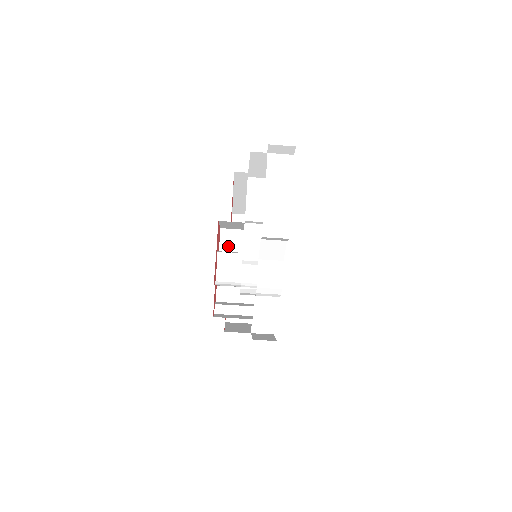
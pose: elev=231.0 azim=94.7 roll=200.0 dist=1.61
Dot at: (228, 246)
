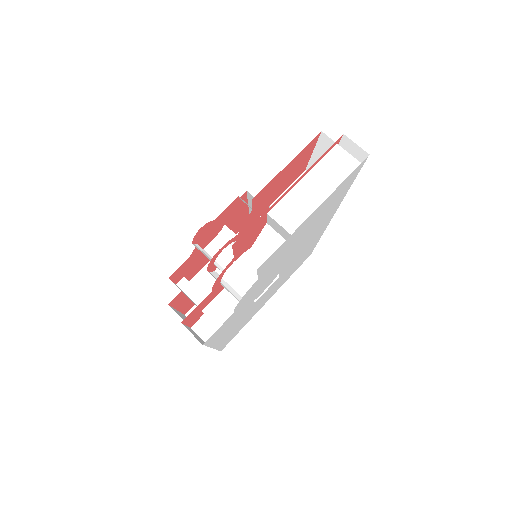
Dot at: occluded
